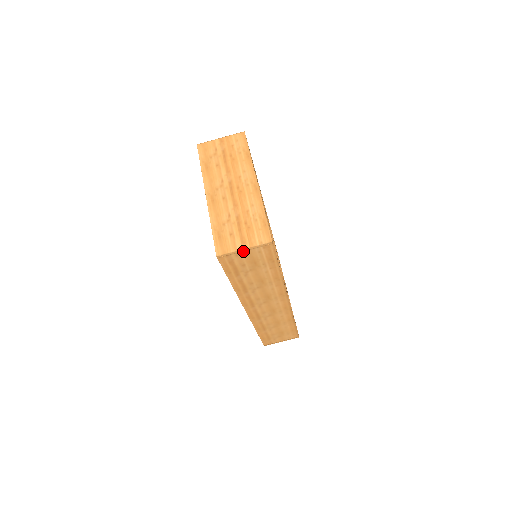
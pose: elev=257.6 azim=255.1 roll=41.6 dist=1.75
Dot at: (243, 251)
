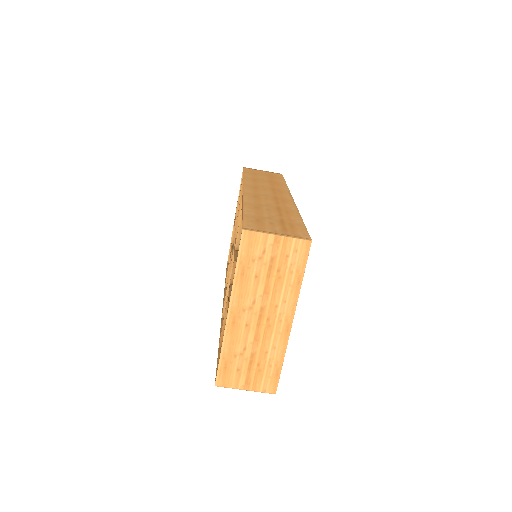
Dot at: (243, 387)
